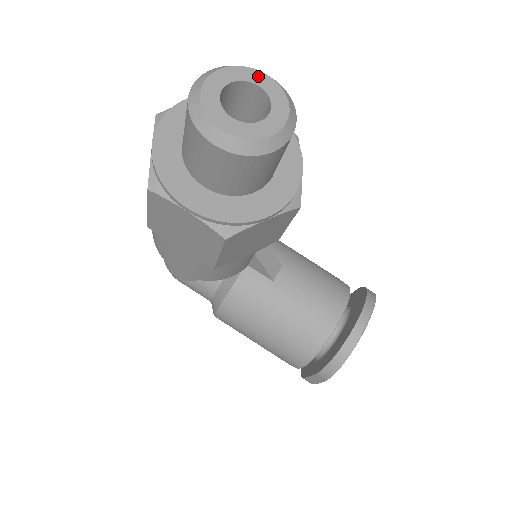
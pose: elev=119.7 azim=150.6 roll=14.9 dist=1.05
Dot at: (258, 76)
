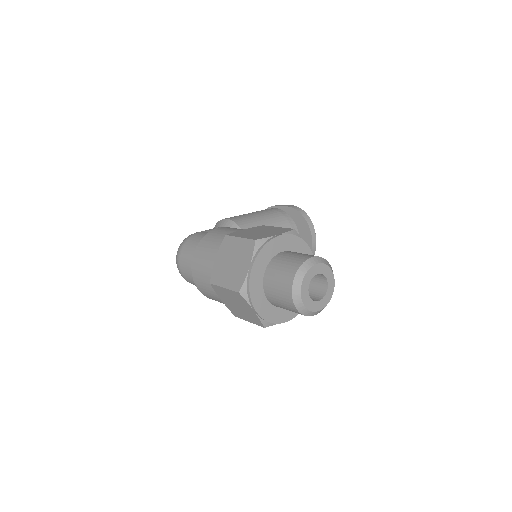
Dot at: (314, 269)
